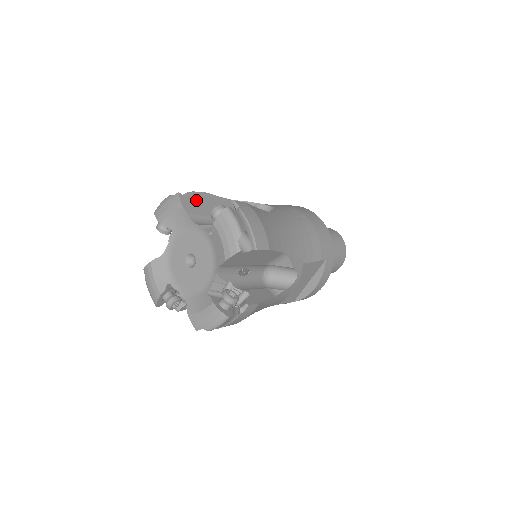
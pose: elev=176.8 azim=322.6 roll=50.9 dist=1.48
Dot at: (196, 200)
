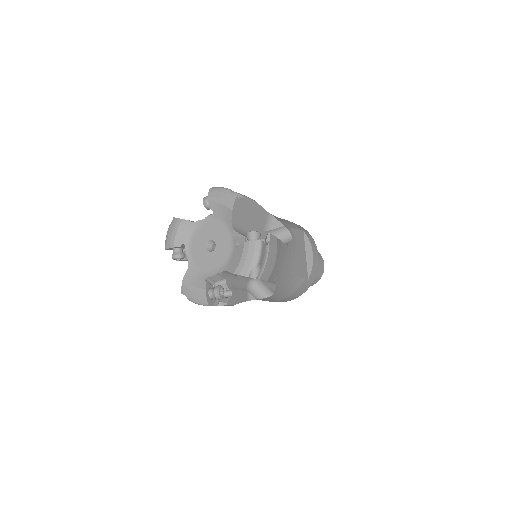
Dot at: occluded
